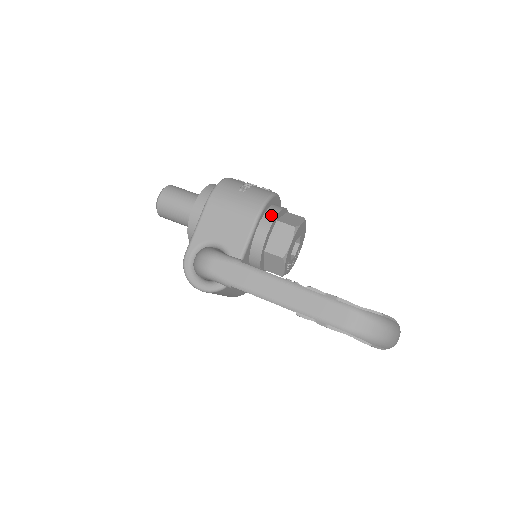
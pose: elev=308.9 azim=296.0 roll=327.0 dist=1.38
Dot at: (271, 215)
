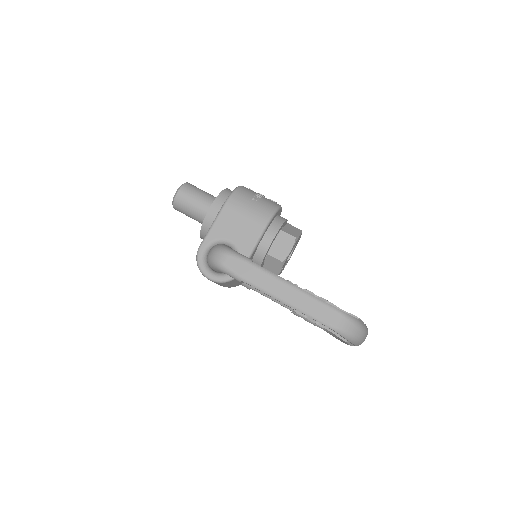
Dot at: (277, 225)
